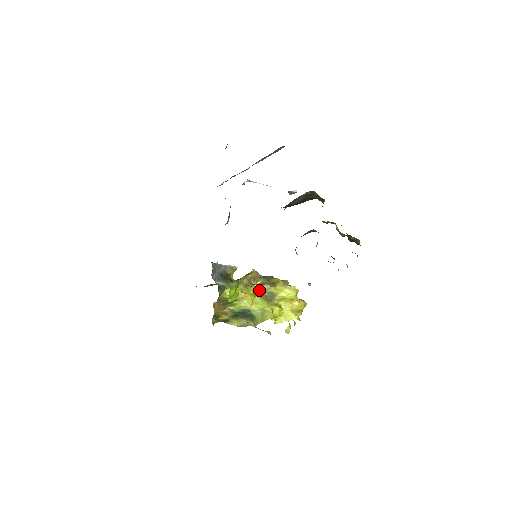
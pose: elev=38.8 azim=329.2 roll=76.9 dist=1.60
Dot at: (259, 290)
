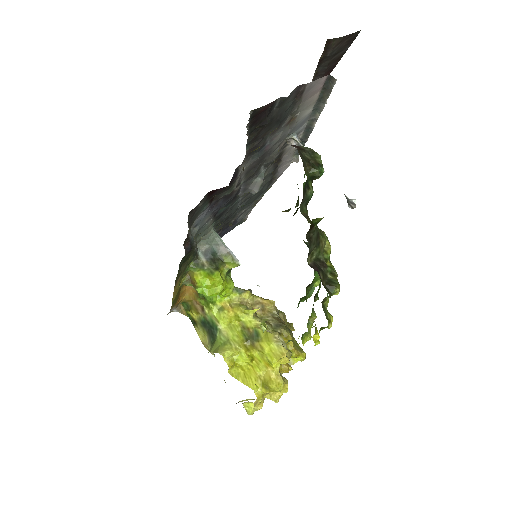
Dot at: (250, 320)
